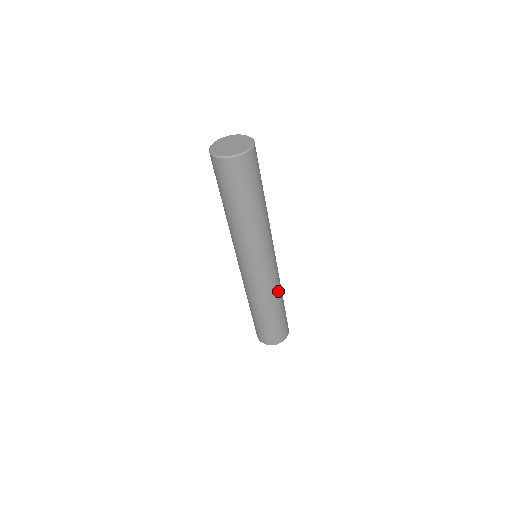
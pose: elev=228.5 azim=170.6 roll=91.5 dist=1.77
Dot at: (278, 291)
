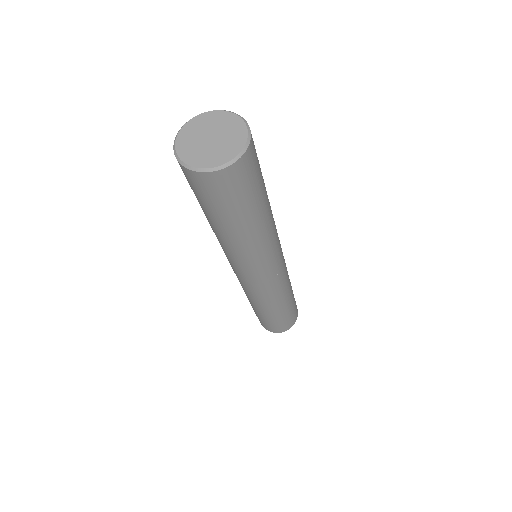
Dot at: (280, 297)
